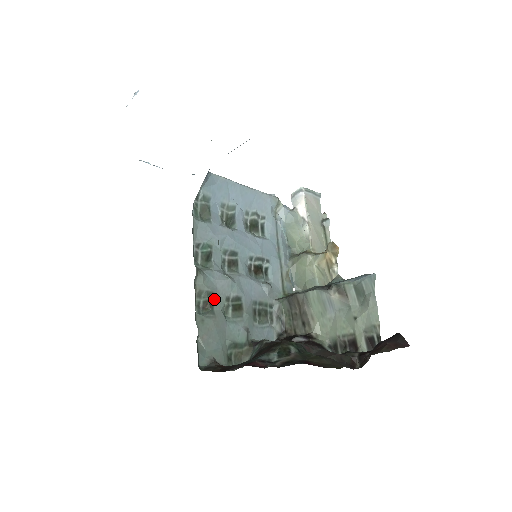
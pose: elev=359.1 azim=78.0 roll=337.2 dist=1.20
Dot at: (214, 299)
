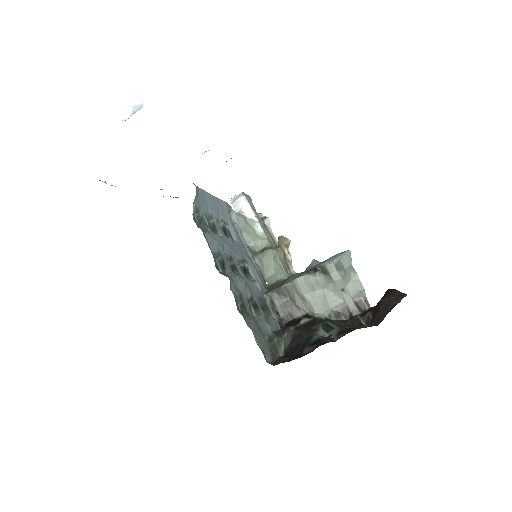
Dot at: (243, 302)
